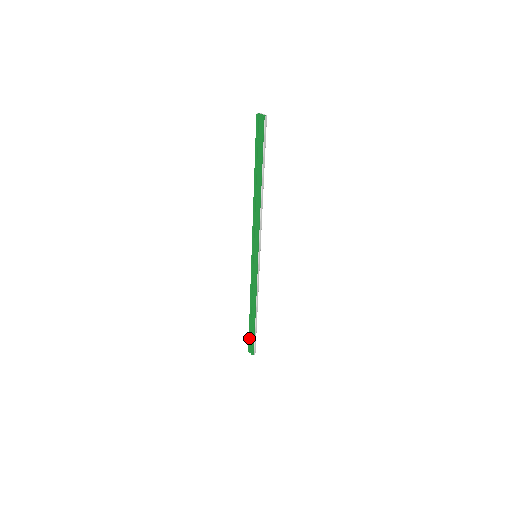
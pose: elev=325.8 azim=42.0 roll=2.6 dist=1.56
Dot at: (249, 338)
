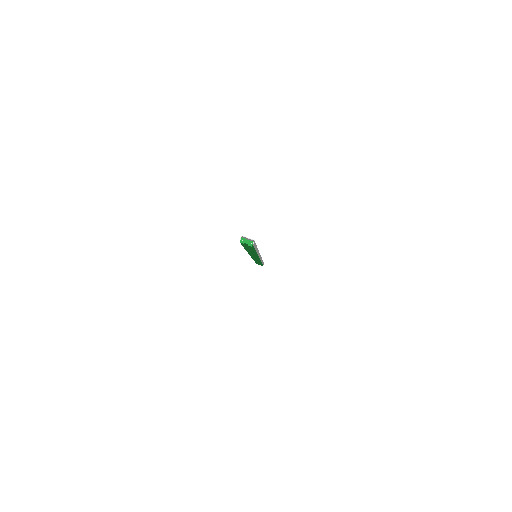
Dot at: occluded
